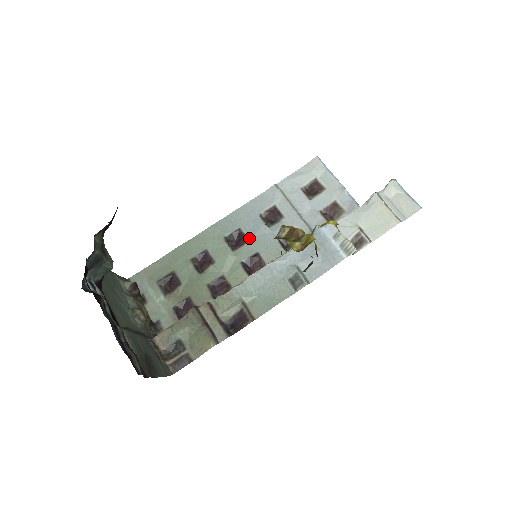
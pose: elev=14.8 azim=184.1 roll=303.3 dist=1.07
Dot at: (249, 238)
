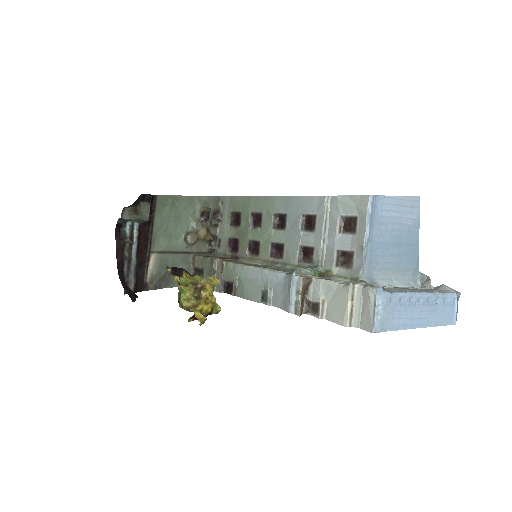
Dot at: (287, 228)
